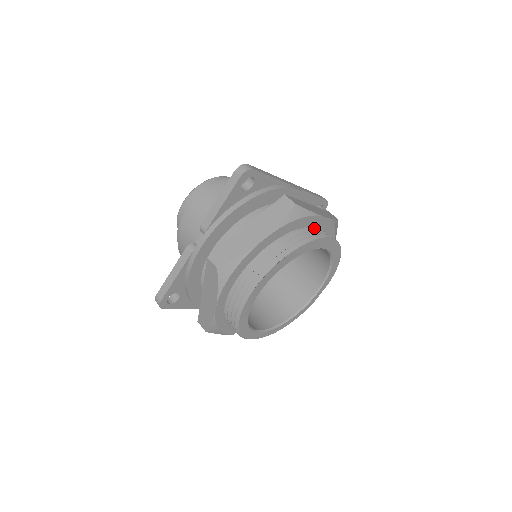
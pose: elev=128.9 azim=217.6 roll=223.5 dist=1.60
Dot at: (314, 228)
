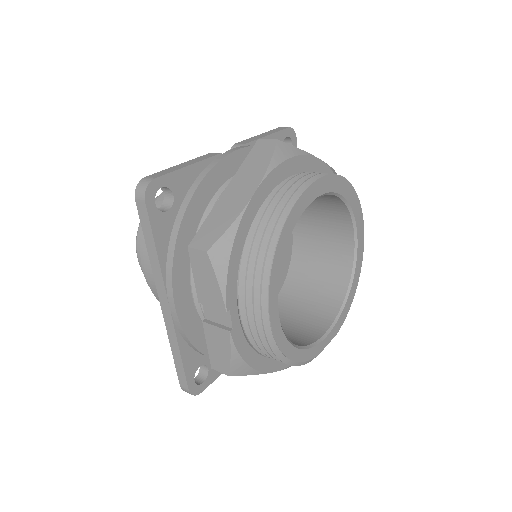
Dot at: occluded
